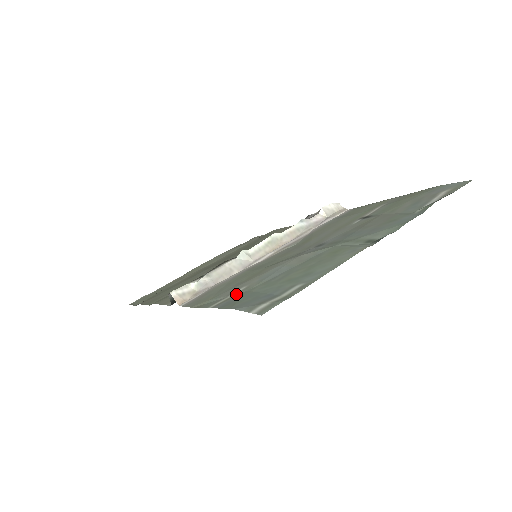
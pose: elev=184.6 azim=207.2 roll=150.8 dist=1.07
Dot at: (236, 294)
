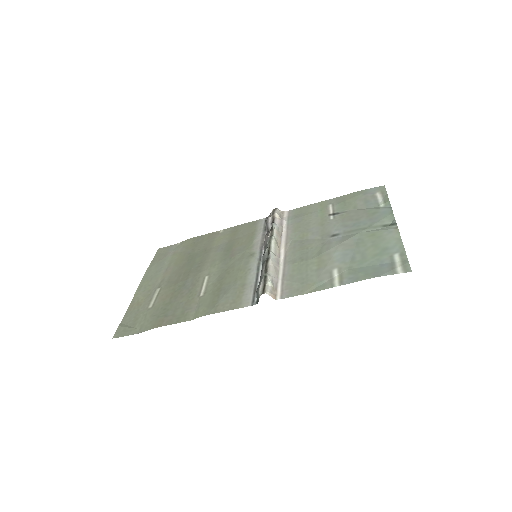
Dot at: (340, 274)
